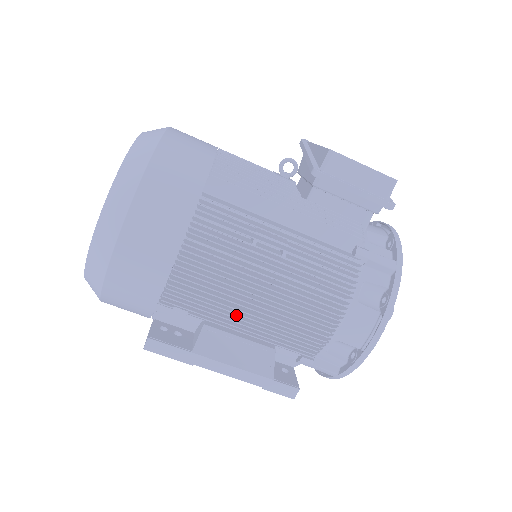
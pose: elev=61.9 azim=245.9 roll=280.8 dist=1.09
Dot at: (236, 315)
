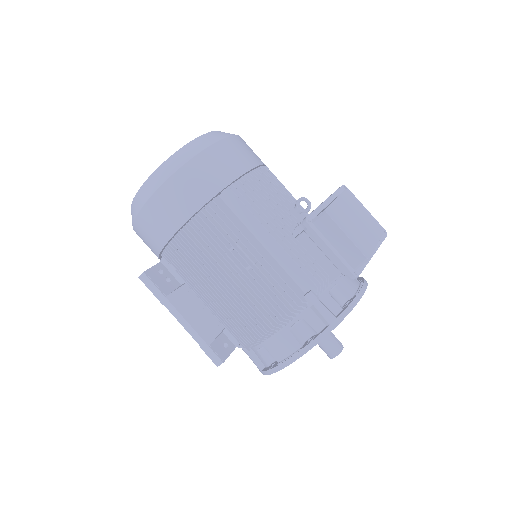
Dot at: (204, 290)
